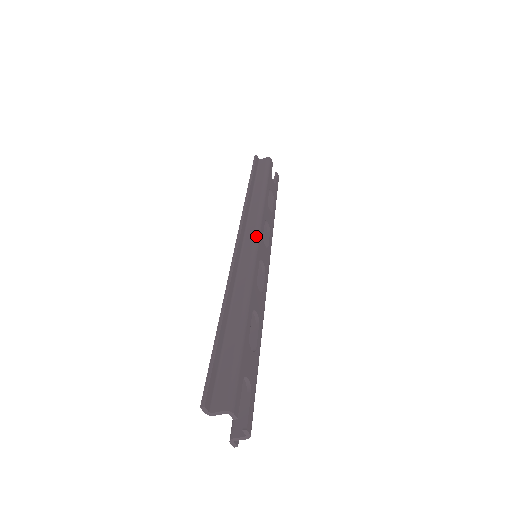
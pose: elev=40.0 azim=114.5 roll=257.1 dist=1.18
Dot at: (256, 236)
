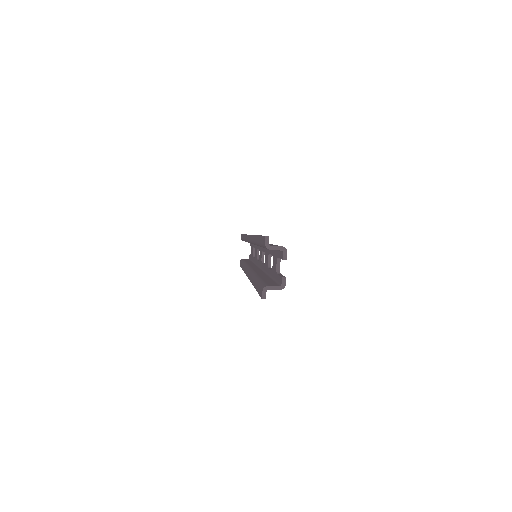
Dot at: occluded
